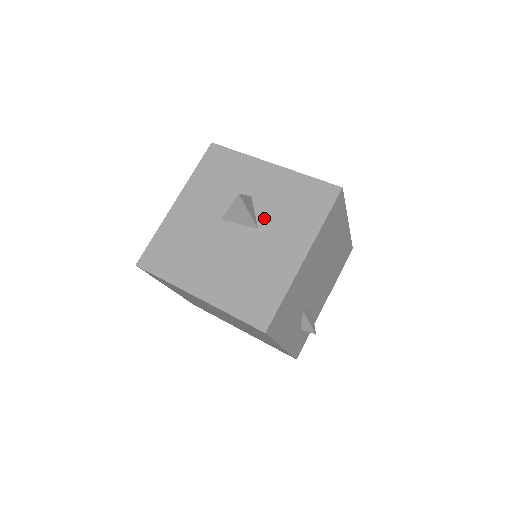
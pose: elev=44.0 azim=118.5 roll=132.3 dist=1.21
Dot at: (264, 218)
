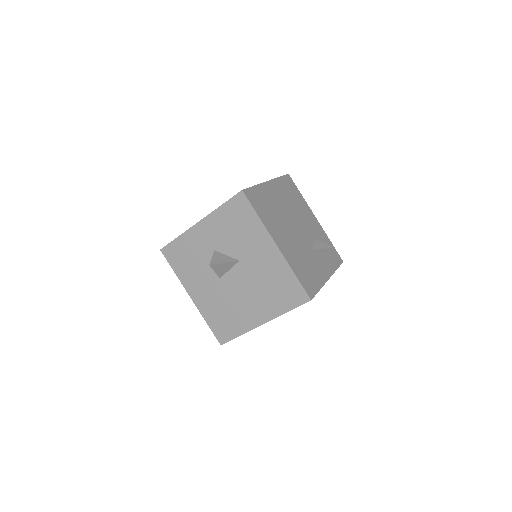
Dot at: (234, 252)
